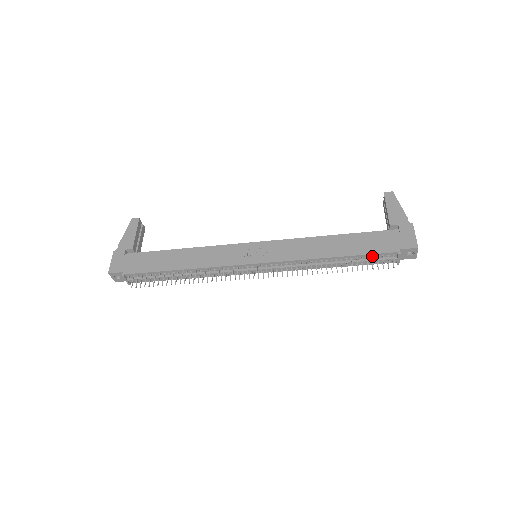
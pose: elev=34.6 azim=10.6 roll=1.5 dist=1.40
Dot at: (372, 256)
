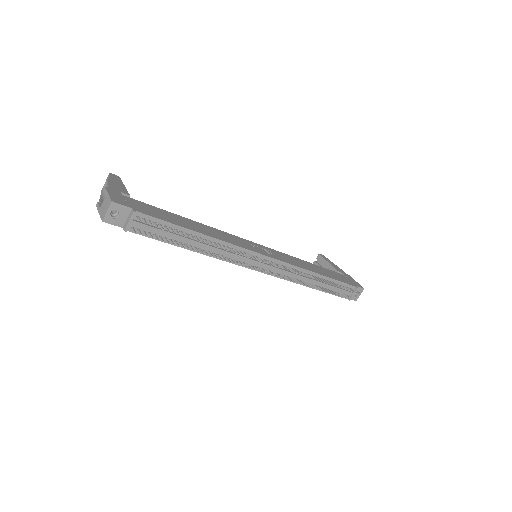
Dot at: (341, 285)
